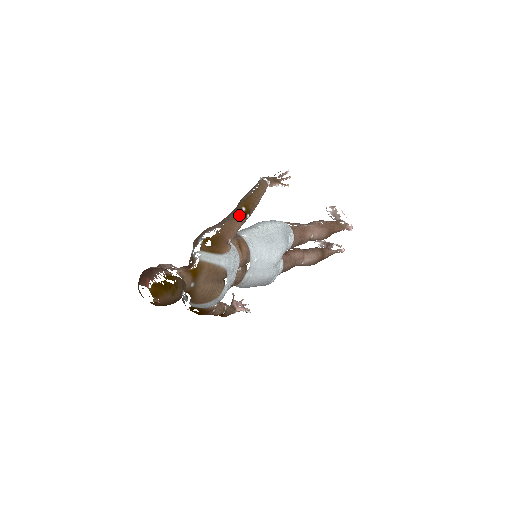
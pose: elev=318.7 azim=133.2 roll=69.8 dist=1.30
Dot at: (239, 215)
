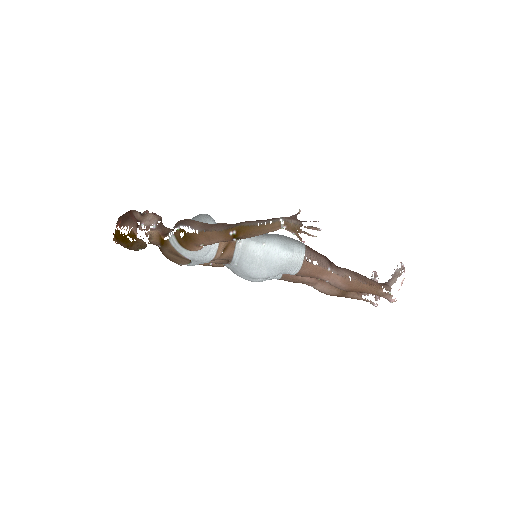
Dot at: (225, 234)
